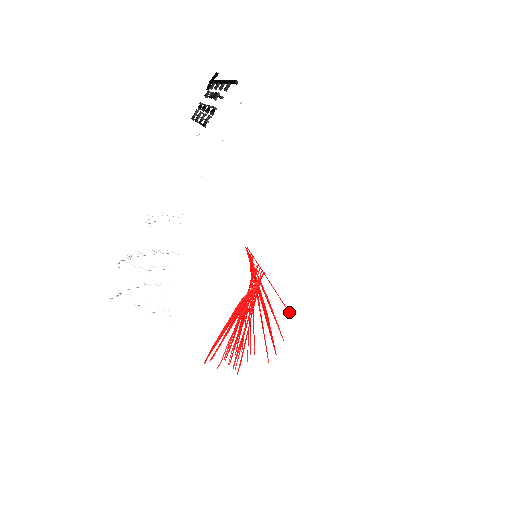
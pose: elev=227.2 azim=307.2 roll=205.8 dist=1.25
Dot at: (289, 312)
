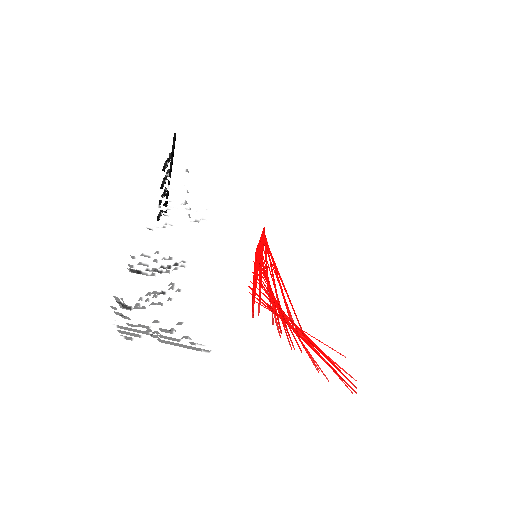
Dot at: (339, 353)
